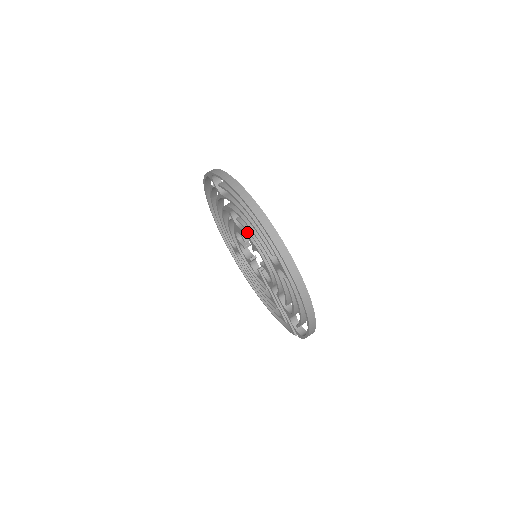
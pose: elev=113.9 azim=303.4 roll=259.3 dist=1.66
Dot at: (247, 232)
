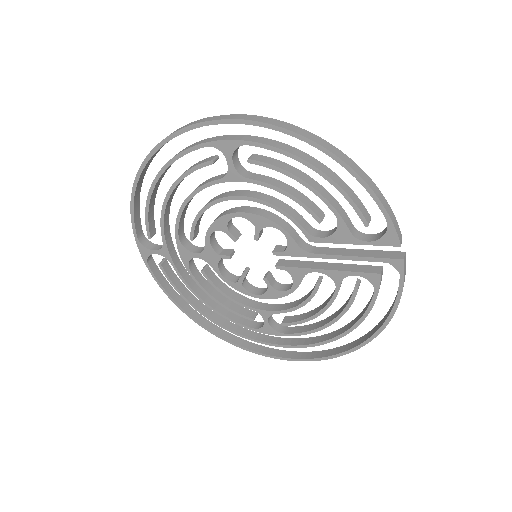
Dot at: (208, 230)
